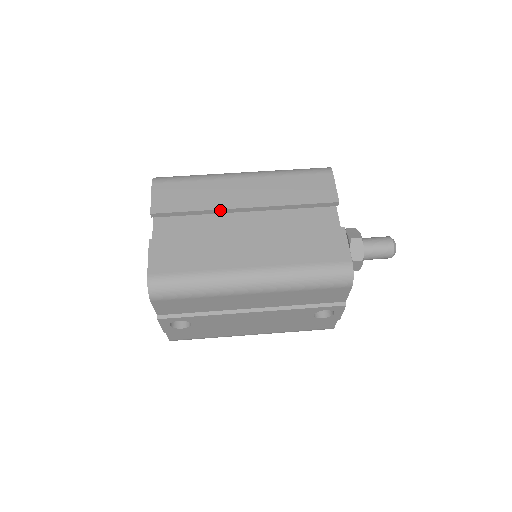
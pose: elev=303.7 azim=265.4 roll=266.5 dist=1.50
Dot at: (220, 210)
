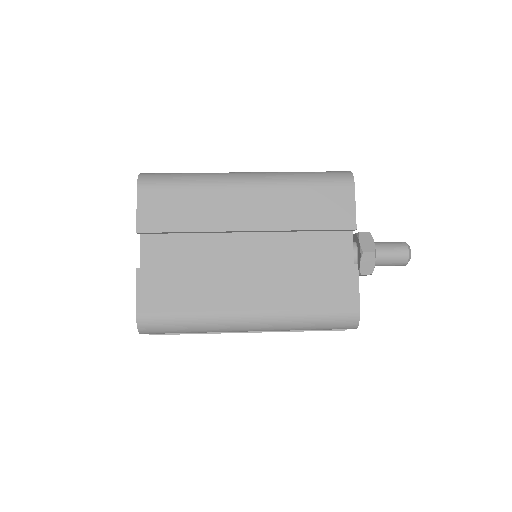
Dot at: (218, 231)
